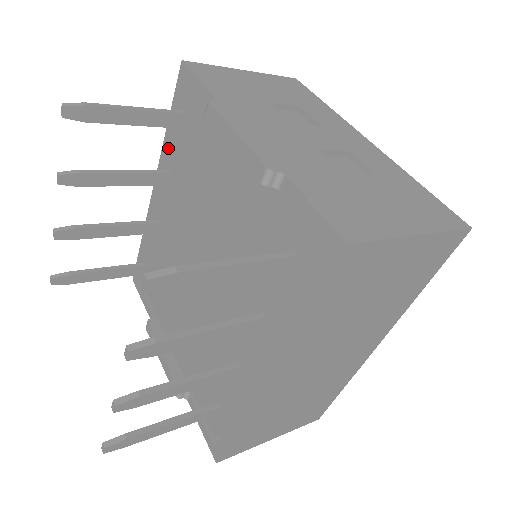
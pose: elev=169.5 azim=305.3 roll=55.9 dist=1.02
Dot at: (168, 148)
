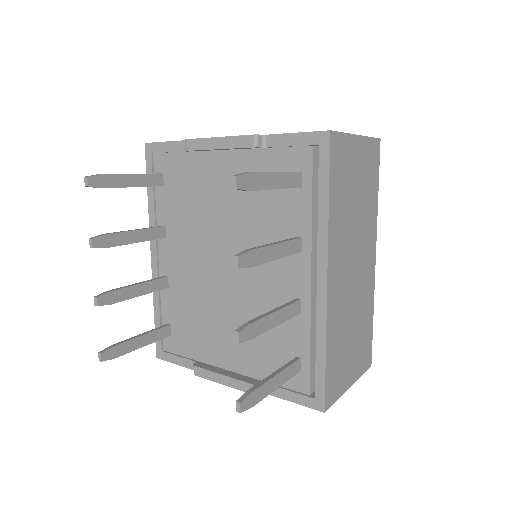
Dot at: (155, 211)
